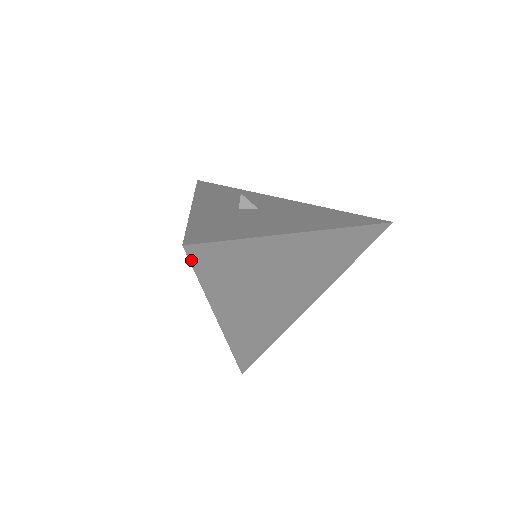
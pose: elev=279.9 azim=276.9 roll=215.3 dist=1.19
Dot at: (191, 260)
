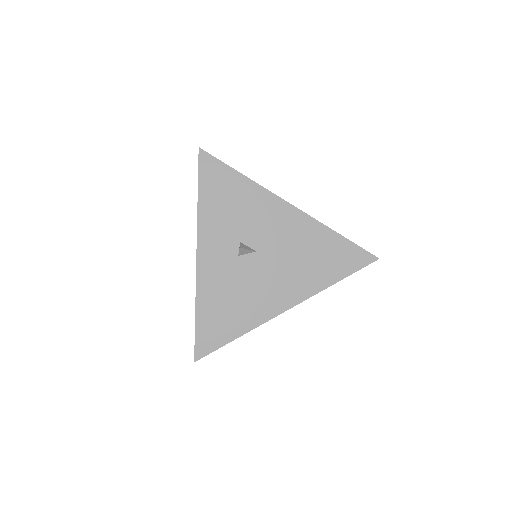
Dot at: occluded
